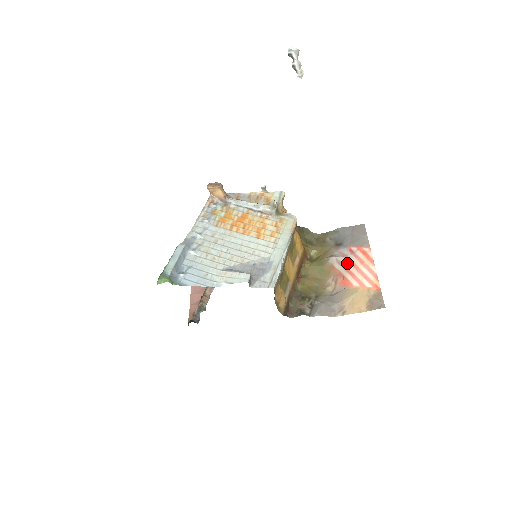
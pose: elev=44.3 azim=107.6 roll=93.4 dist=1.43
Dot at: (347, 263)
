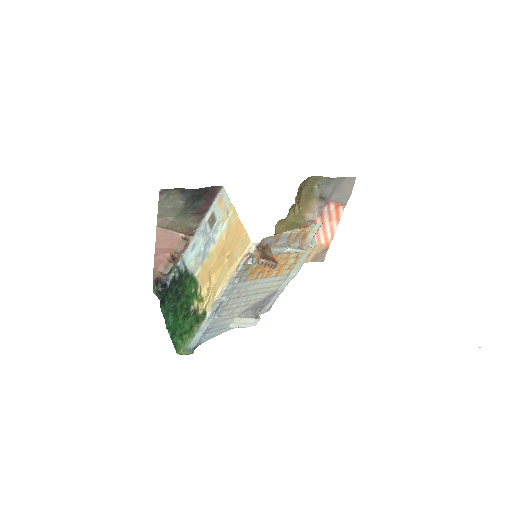
Dot at: (319, 219)
